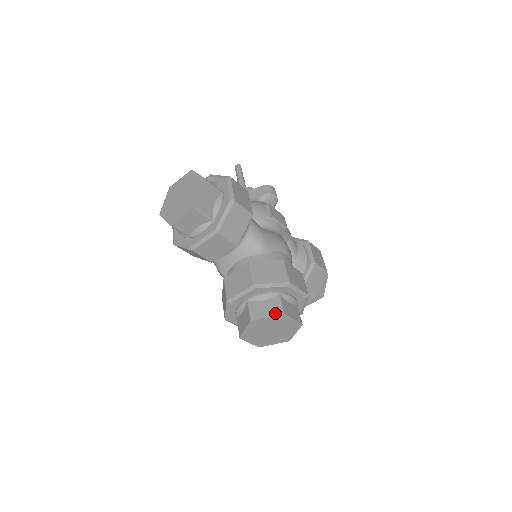
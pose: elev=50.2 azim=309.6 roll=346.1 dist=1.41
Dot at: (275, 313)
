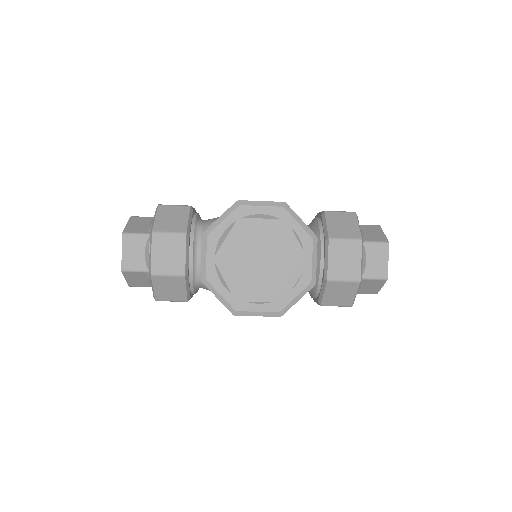
Dot at: (232, 228)
